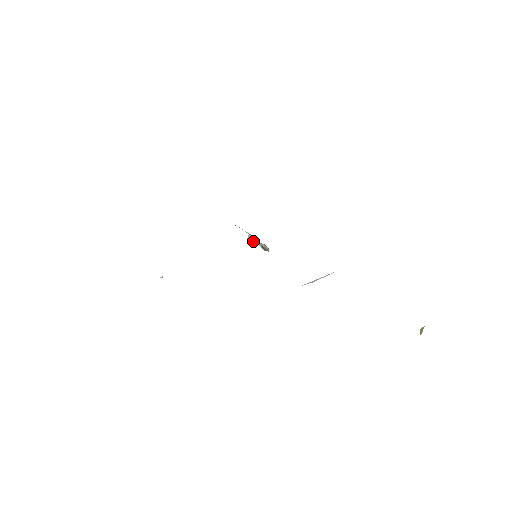
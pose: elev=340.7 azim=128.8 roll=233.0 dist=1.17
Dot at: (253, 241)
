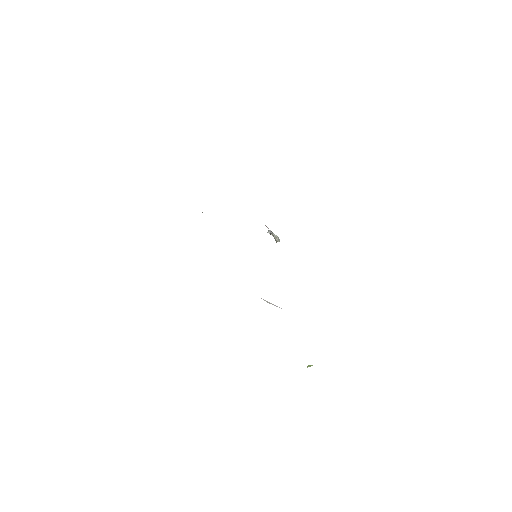
Dot at: occluded
